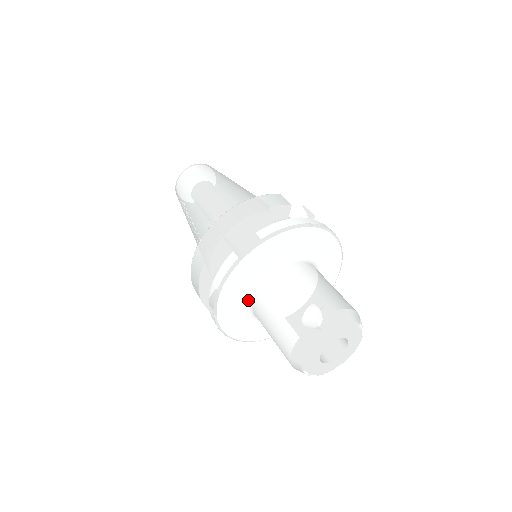
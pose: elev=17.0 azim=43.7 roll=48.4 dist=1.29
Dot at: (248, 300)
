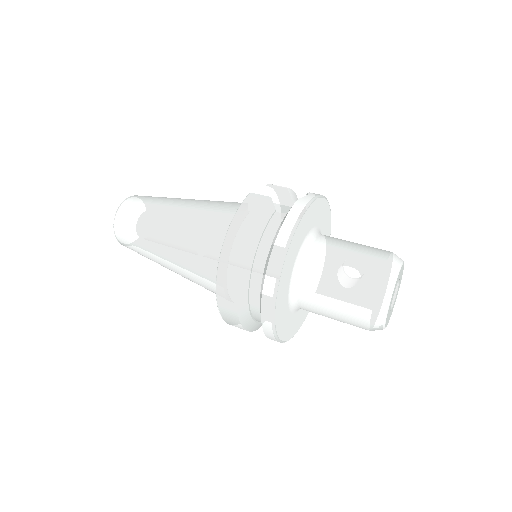
Dot at: (292, 304)
